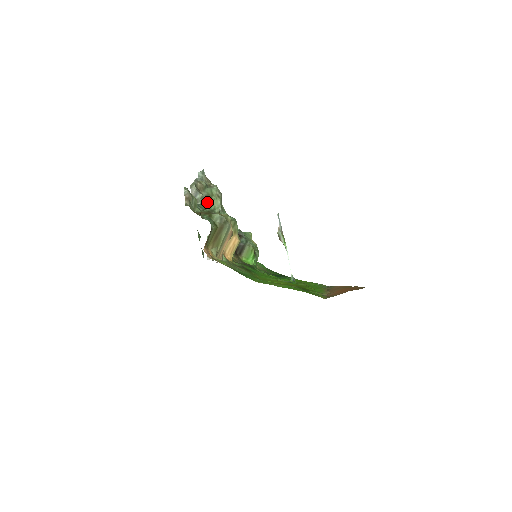
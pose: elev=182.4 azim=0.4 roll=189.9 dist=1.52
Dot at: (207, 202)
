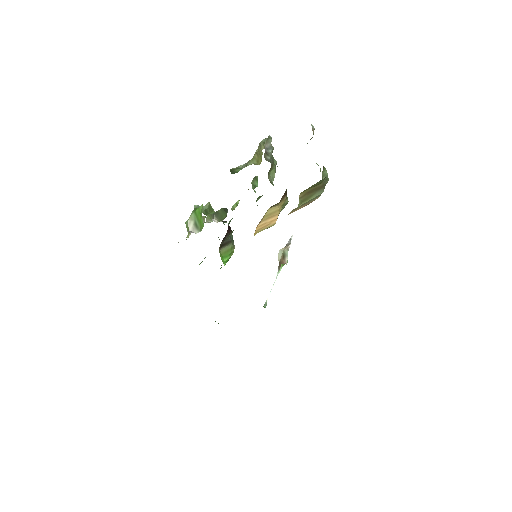
Dot at: (271, 164)
